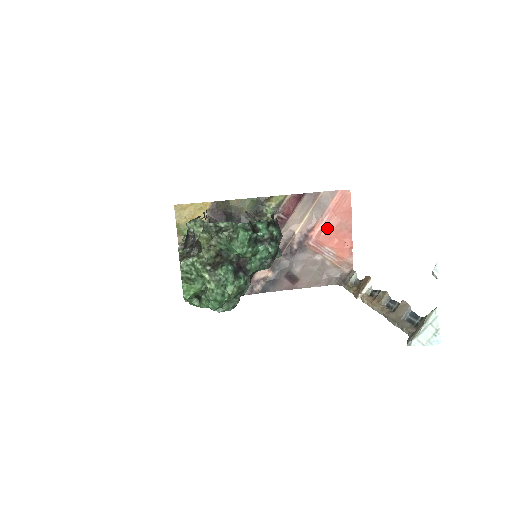
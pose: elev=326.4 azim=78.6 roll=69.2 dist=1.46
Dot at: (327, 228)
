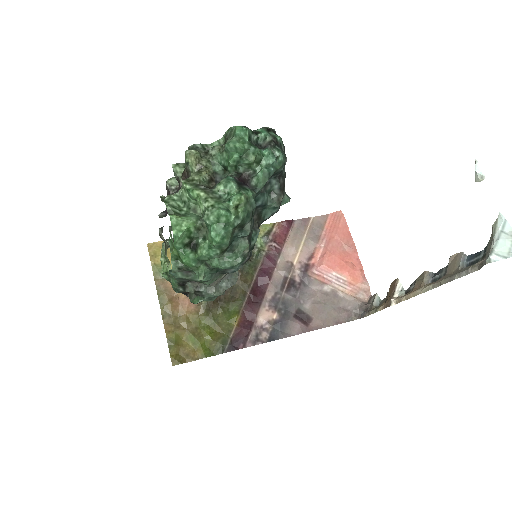
Dot at: (328, 251)
